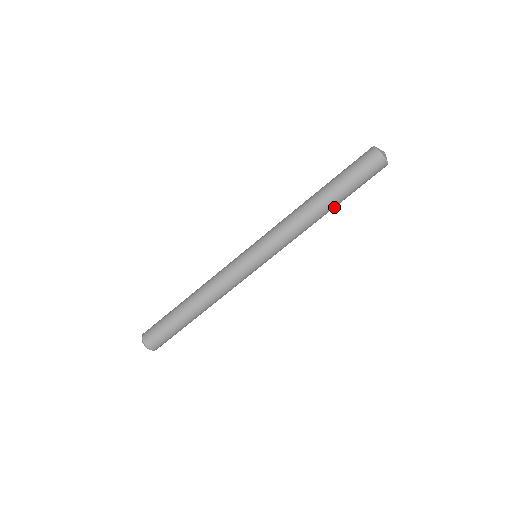
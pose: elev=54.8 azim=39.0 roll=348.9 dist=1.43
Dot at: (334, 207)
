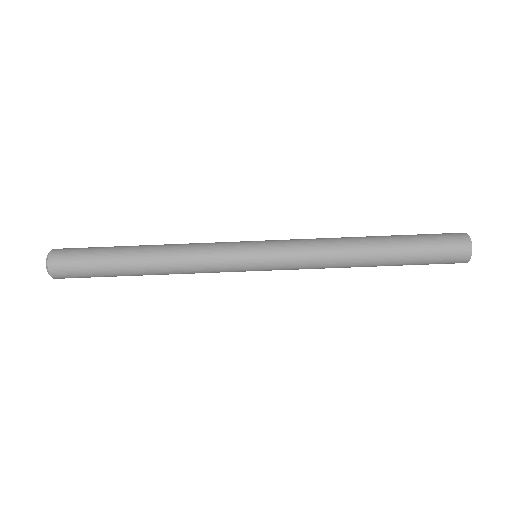
Dot at: occluded
